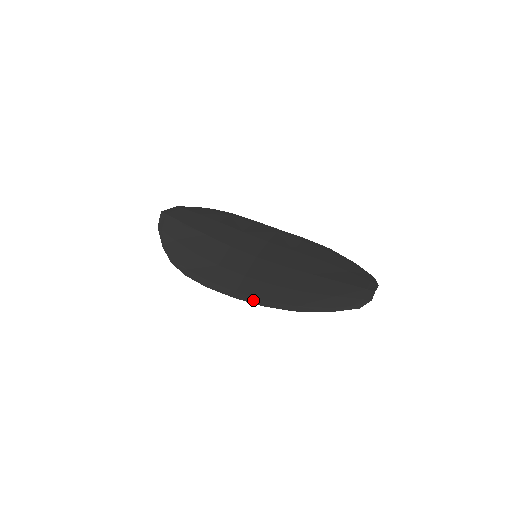
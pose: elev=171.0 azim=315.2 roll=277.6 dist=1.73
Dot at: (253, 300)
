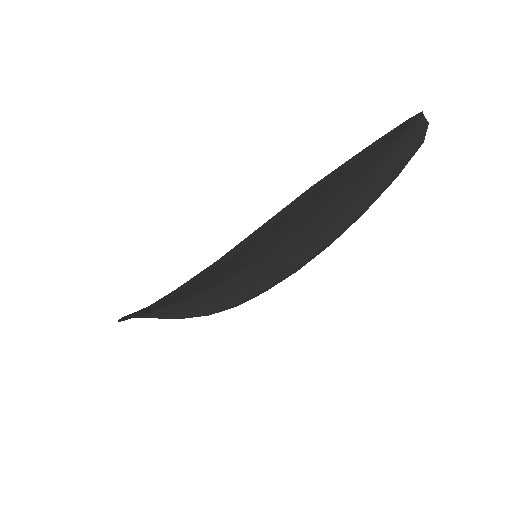
Dot at: (247, 237)
